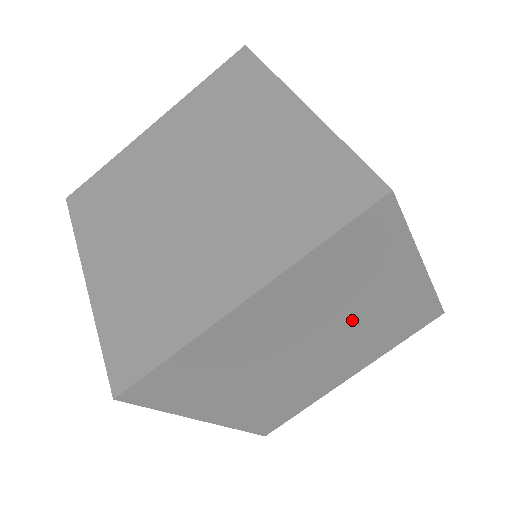
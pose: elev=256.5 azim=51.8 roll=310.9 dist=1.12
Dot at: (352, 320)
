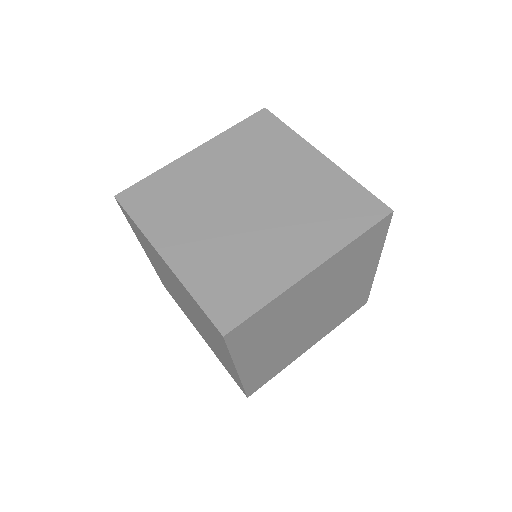
Dot at: (277, 186)
